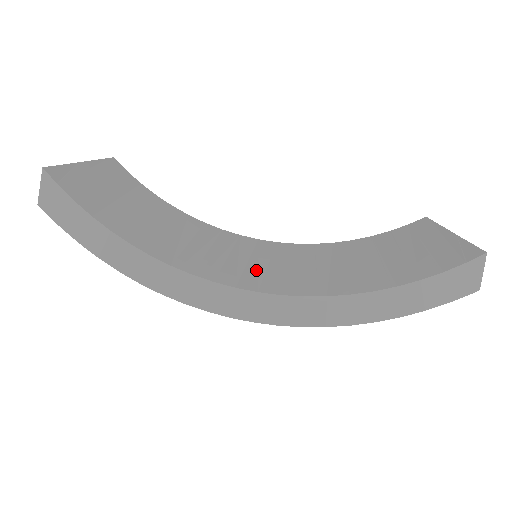
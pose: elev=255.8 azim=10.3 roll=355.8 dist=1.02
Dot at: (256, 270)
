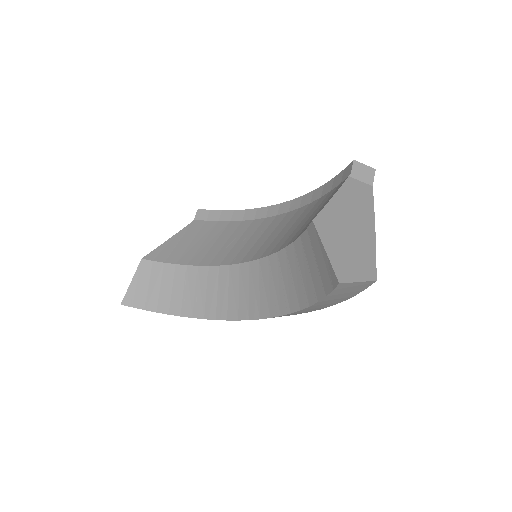
Dot at: (244, 299)
